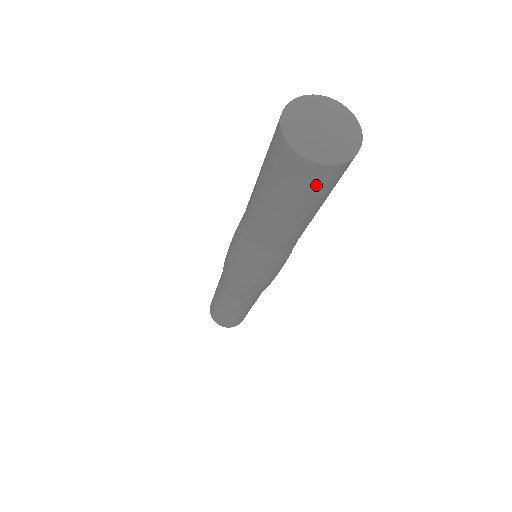
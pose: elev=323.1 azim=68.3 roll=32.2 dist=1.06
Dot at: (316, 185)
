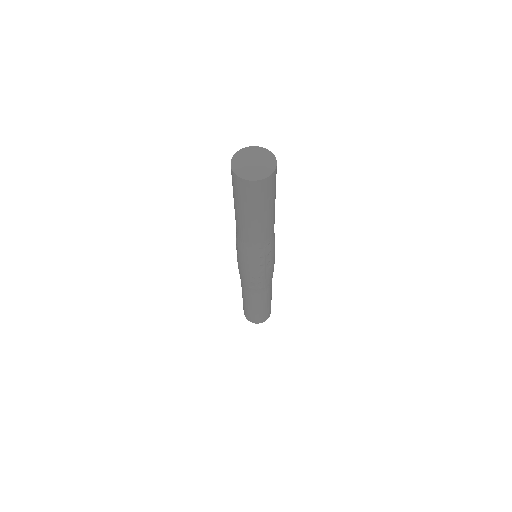
Dot at: (248, 193)
